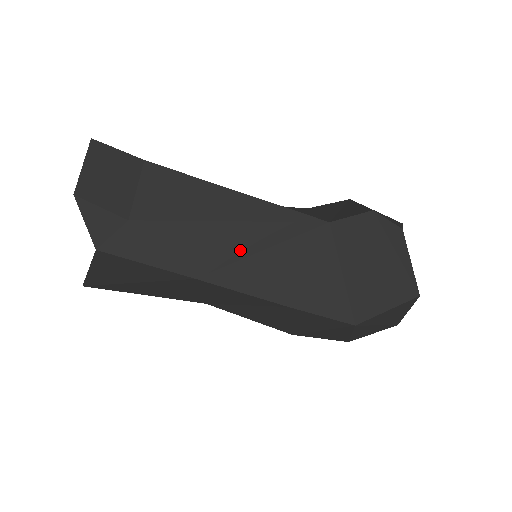
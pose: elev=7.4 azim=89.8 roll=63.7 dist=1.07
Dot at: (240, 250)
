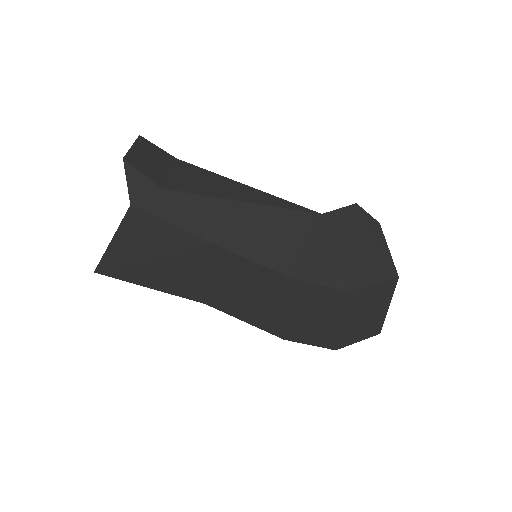
Dot at: (250, 225)
